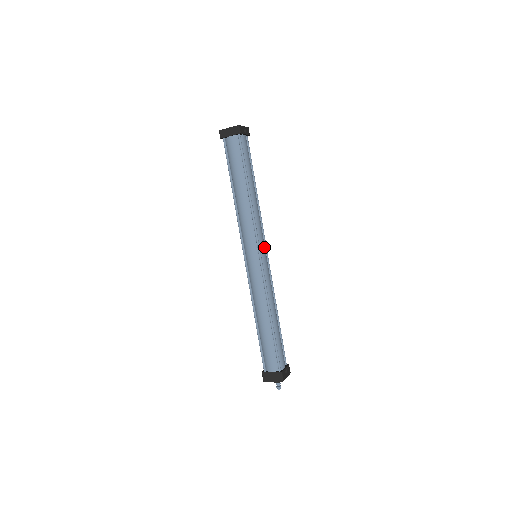
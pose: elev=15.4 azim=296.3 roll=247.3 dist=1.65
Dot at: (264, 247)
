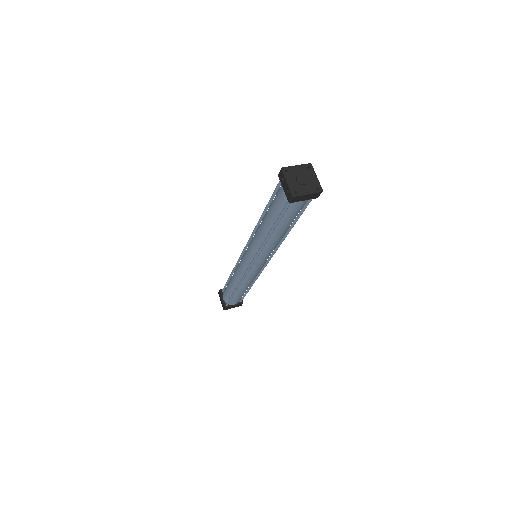
Dot at: occluded
